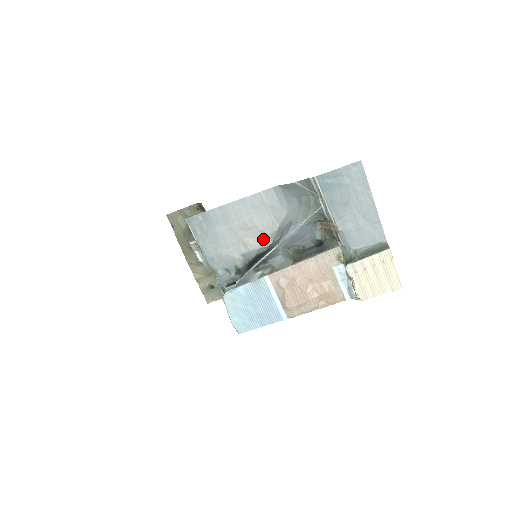
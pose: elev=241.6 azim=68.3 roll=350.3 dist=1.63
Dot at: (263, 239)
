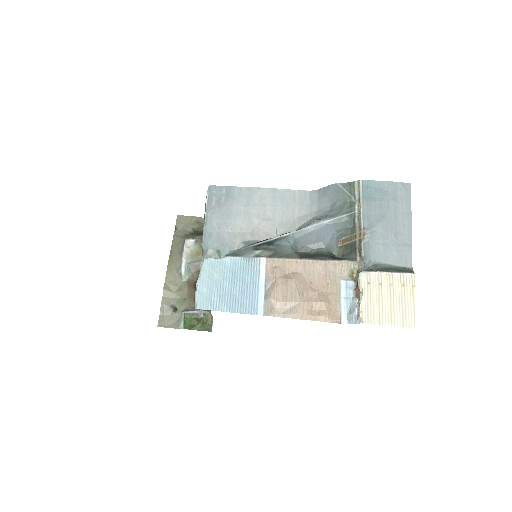
Dot at: (275, 235)
